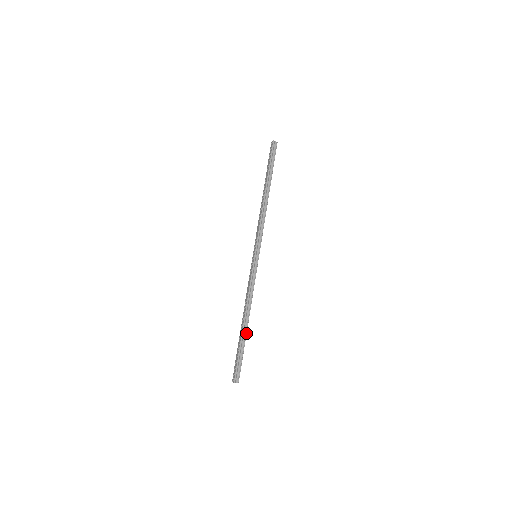
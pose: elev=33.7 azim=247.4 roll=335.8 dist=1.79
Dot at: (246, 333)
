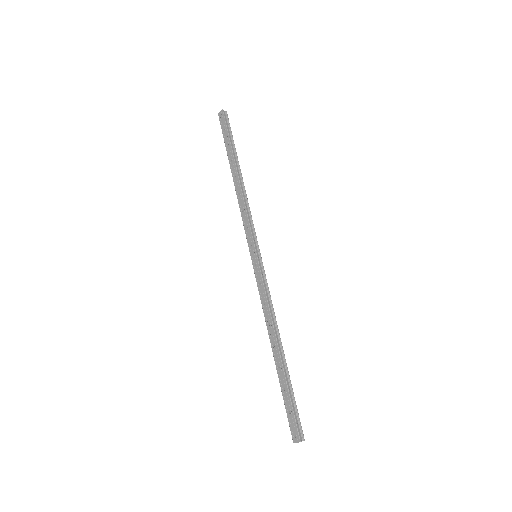
Dot at: (286, 364)
